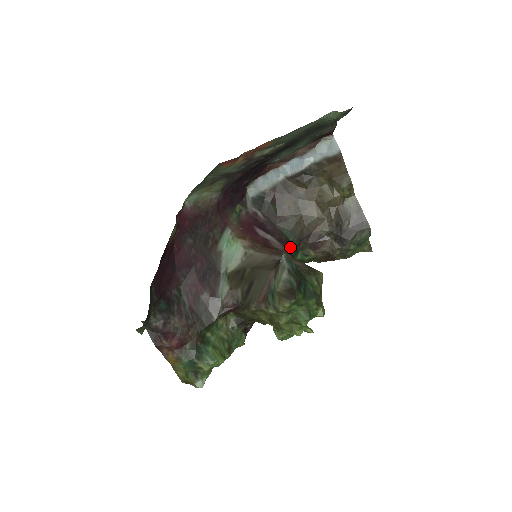
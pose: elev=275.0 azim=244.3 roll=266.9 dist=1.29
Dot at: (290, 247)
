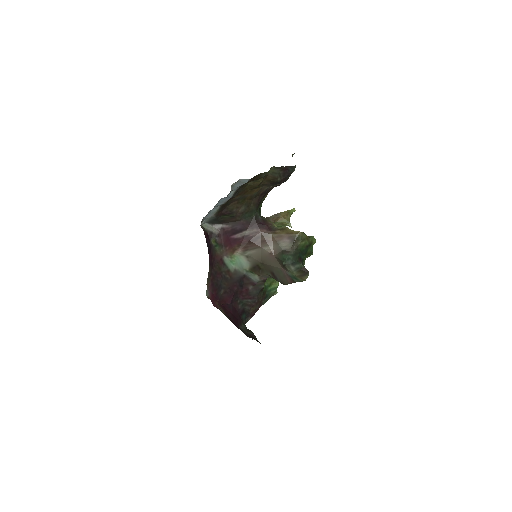
Dot at: (258, 219)
